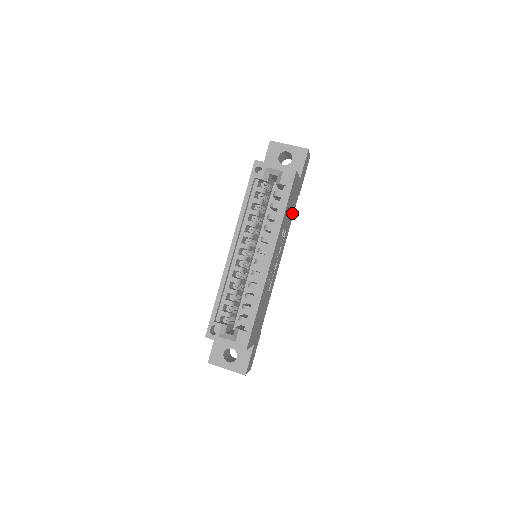
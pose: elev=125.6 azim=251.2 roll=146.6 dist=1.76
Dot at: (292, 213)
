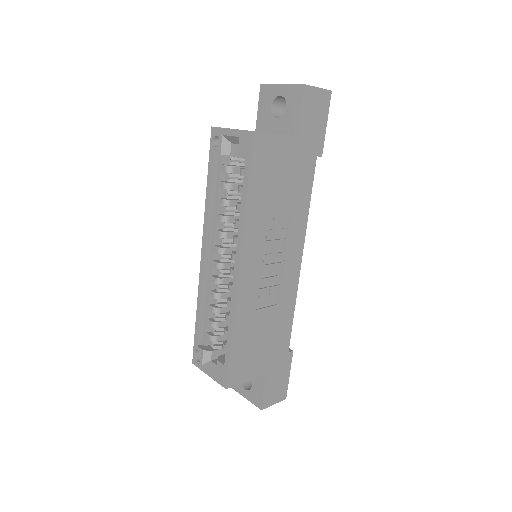
Dot at: (303, 188)
